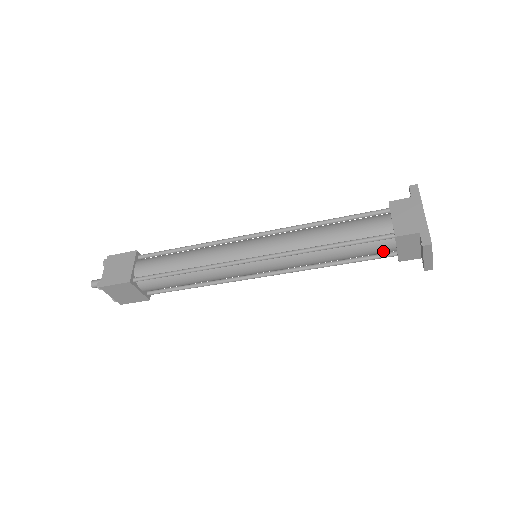
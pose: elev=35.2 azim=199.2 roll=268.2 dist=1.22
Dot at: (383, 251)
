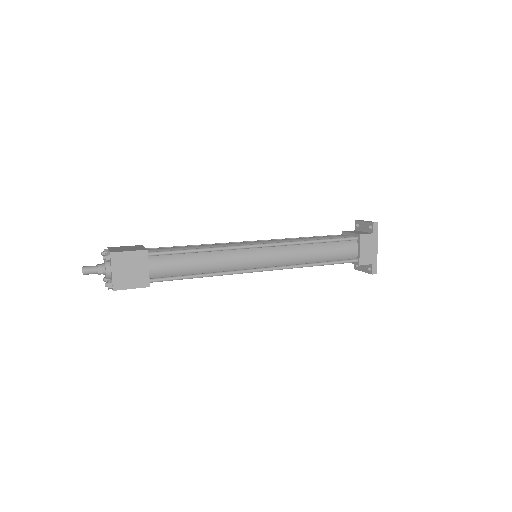
Dot at: occluded
